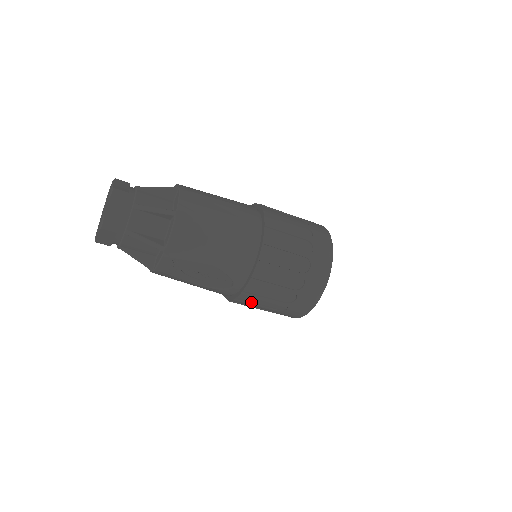
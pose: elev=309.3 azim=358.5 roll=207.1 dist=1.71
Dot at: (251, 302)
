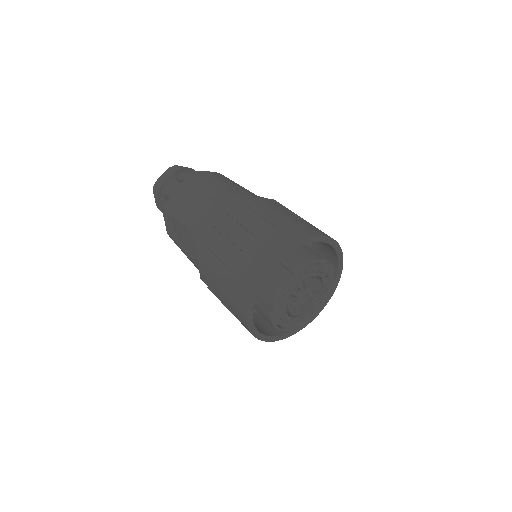
Dot at: (210, 285)
